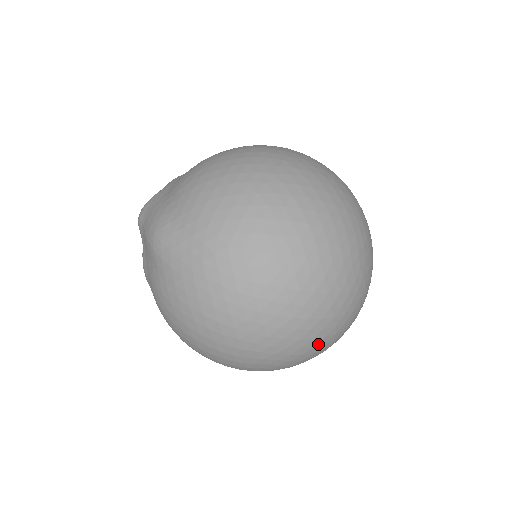
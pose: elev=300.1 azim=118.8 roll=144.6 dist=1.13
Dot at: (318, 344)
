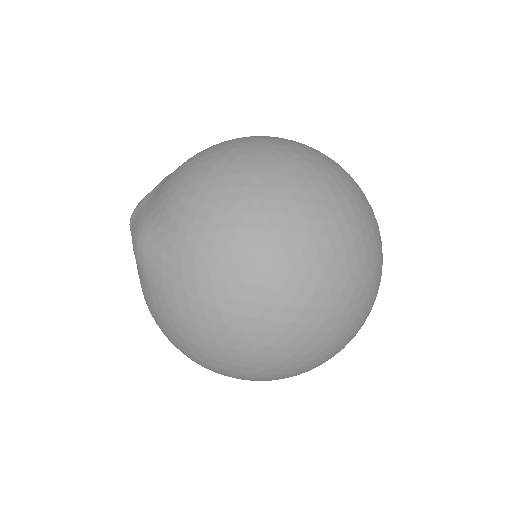
Dot at: (316, 357)
